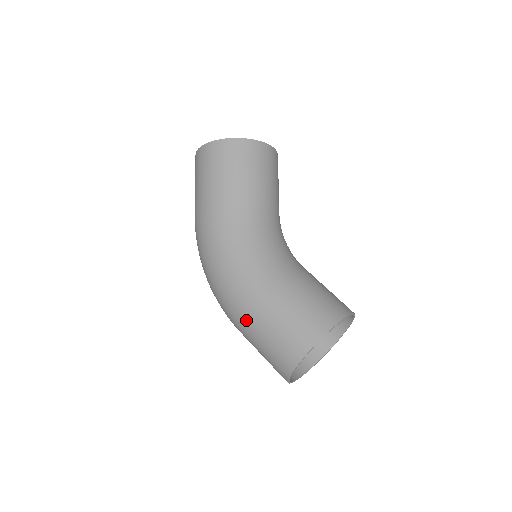
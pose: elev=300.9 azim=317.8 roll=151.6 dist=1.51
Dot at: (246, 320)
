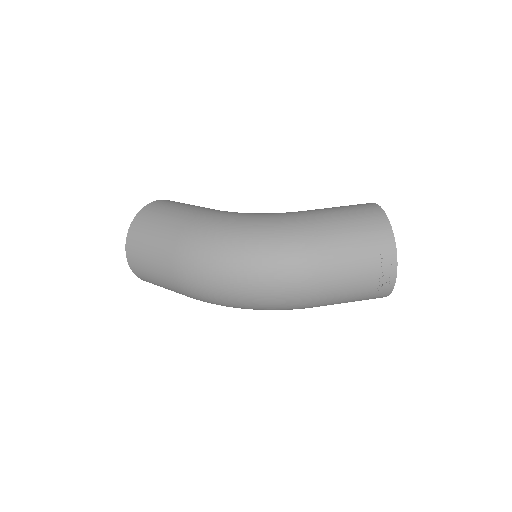
Dot at: (319, 231)
